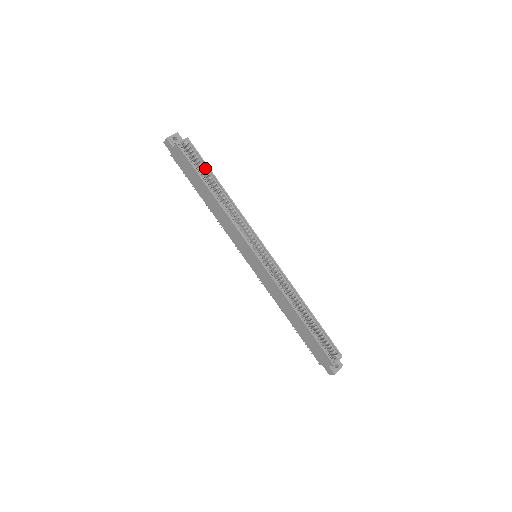
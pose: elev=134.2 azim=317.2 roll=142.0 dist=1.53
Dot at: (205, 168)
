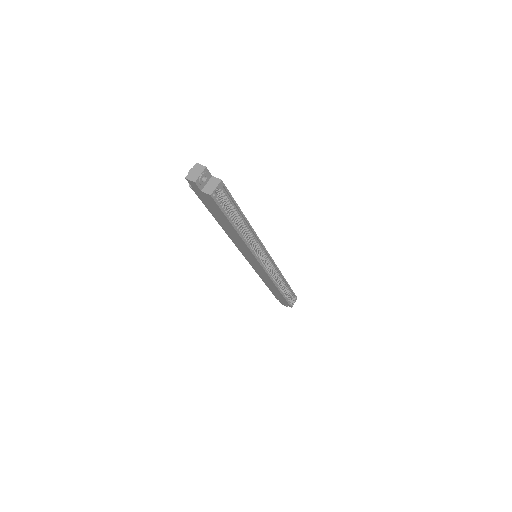
Dot at: (233, 205)
